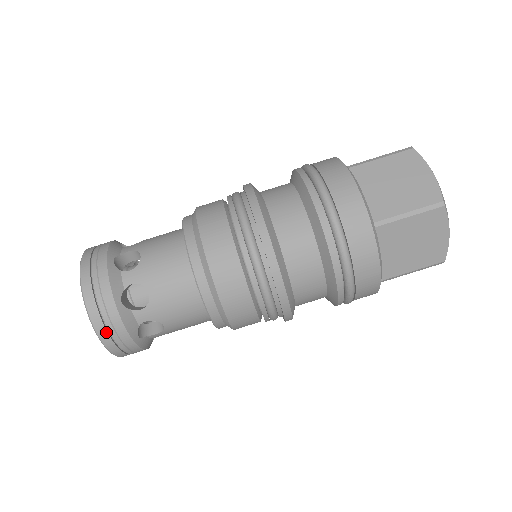
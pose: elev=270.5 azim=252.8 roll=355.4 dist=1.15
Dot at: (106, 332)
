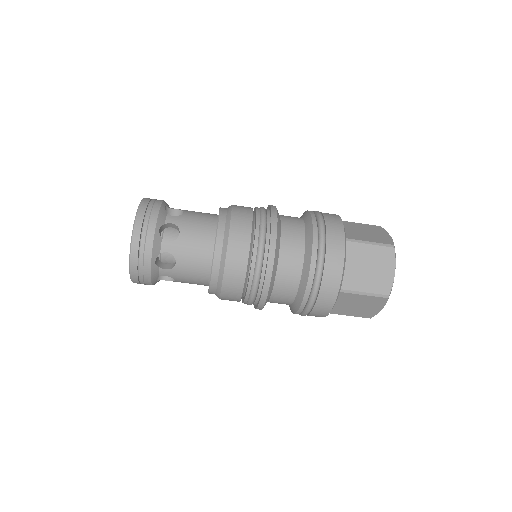
Dot at: (137, 275)
